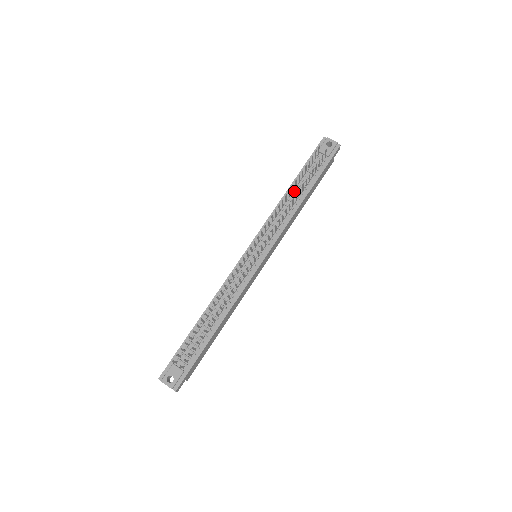
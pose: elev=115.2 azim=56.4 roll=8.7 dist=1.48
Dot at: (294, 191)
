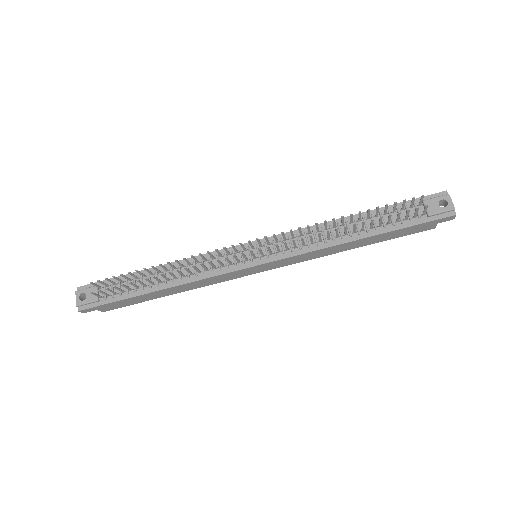
Dot at: (354, 223)
